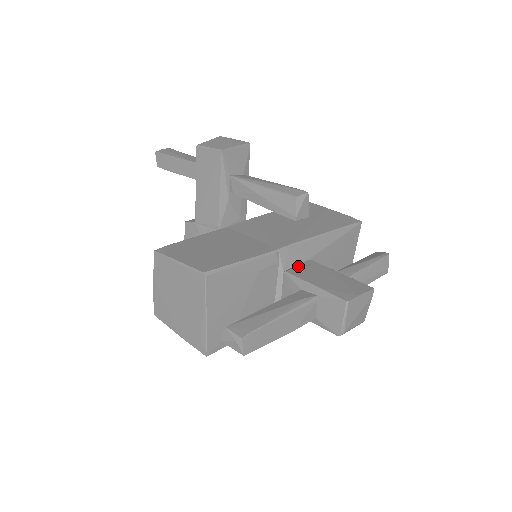
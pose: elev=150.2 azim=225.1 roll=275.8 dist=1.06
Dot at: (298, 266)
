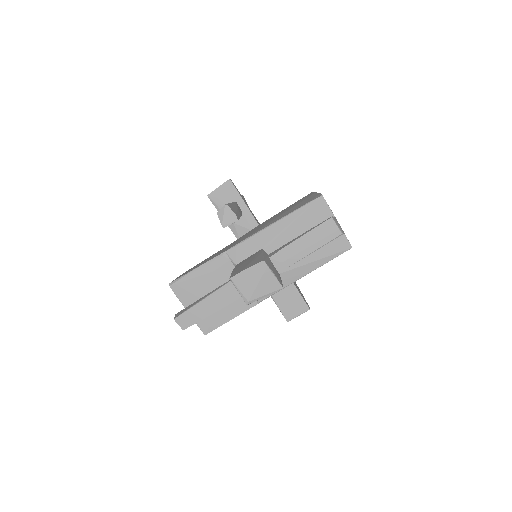
Dot at: occluded
